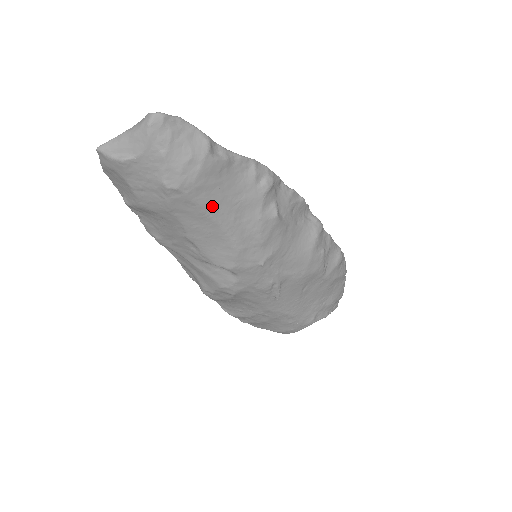
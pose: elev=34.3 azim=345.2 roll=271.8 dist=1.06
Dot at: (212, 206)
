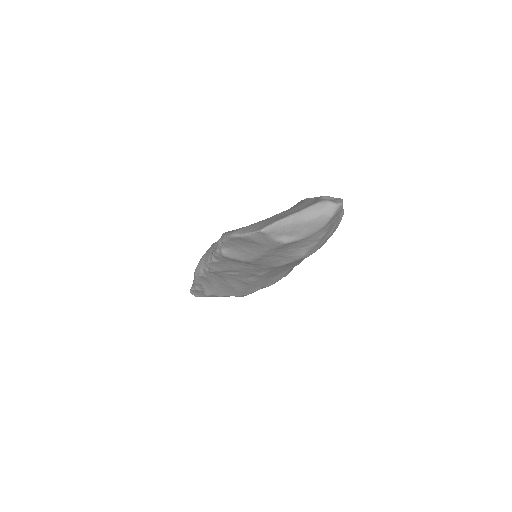
Dot at: occluded
